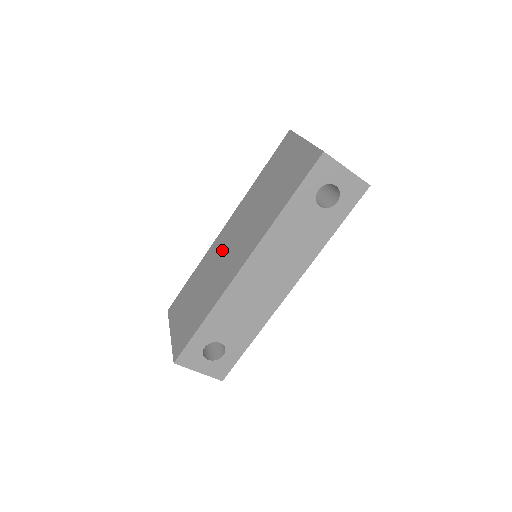
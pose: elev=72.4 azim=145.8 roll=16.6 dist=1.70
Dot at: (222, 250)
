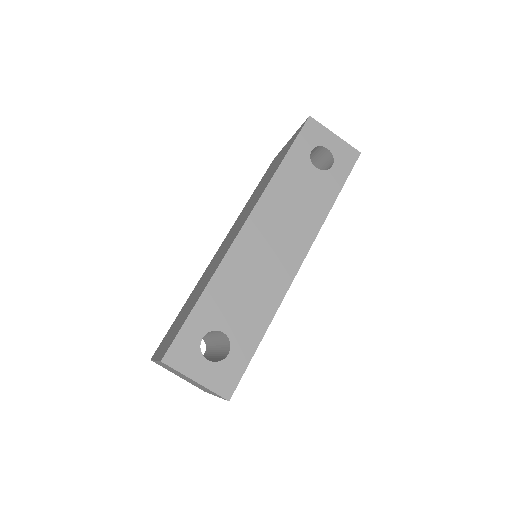
Dot at: (217, 255)
